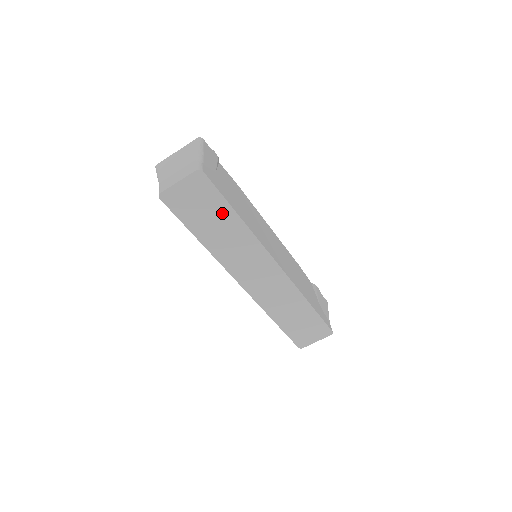
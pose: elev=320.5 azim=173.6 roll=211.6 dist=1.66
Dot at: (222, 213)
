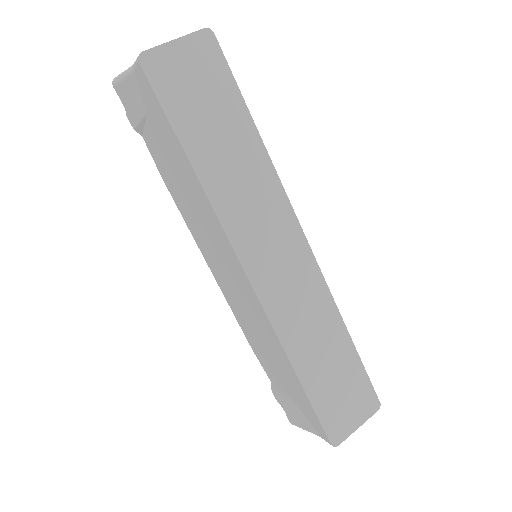
Dot at: (233, 118)
